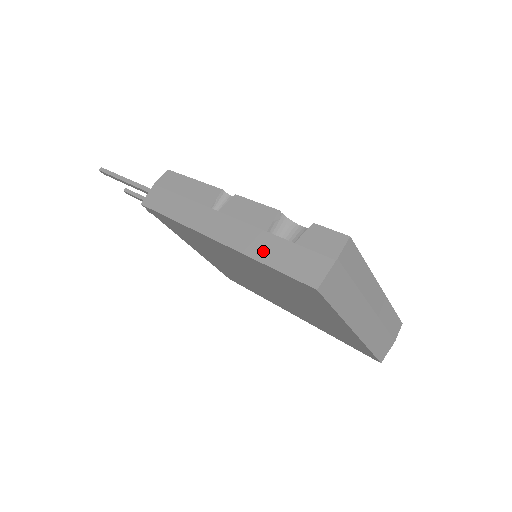
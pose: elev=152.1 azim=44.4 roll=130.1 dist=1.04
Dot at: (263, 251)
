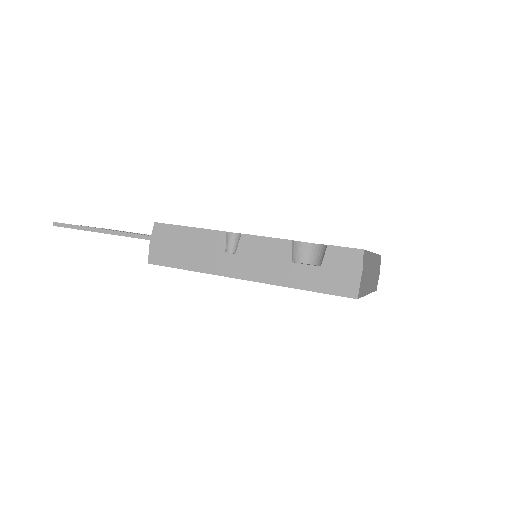
Dot at: (297, 280)
